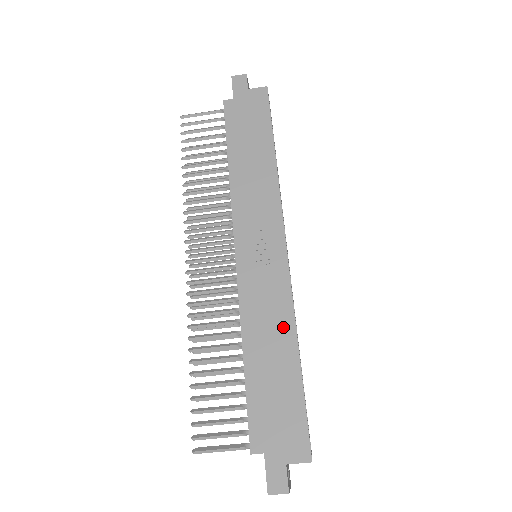
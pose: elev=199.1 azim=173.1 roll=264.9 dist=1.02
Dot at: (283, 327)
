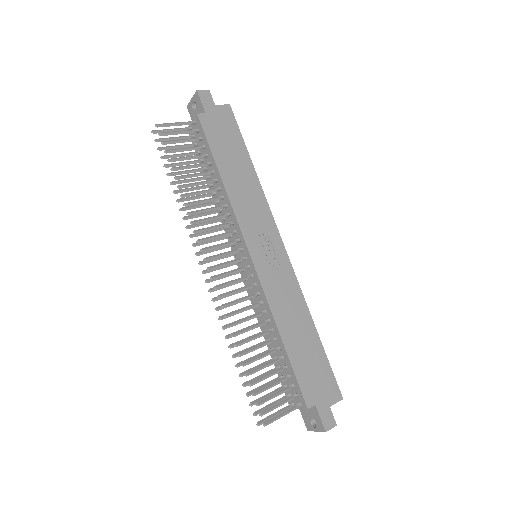
Dot at: (300, 309)
